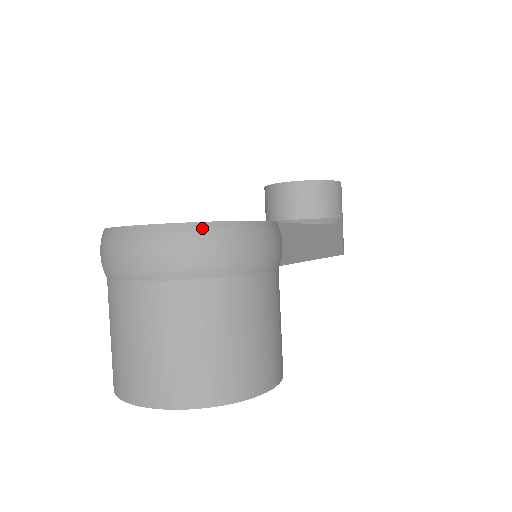
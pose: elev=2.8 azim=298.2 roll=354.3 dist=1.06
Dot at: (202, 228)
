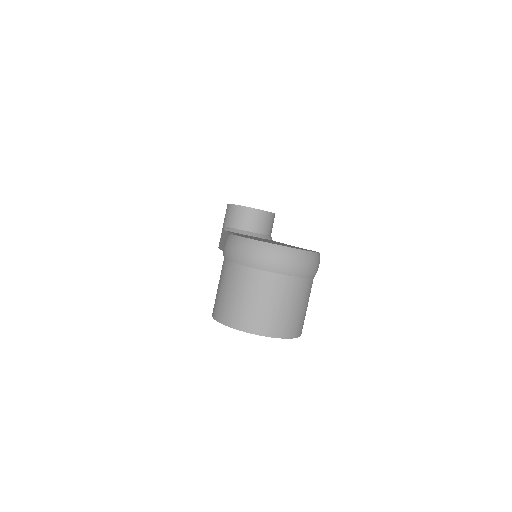
Dot at: (314, 255)
